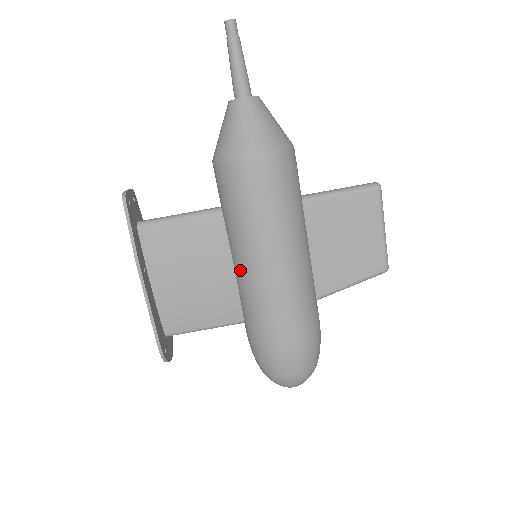
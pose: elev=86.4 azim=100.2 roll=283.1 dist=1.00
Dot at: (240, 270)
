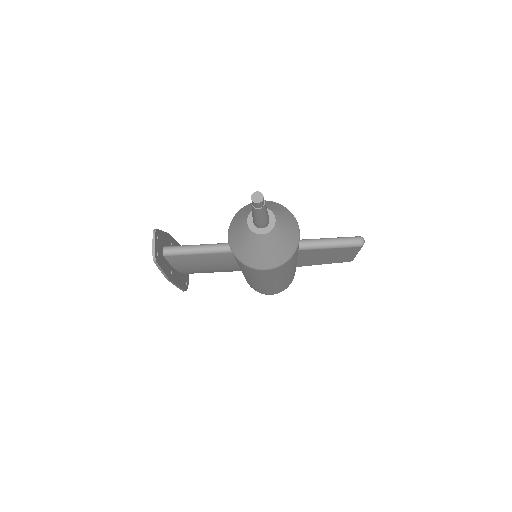
Dot at: (244, 275)
